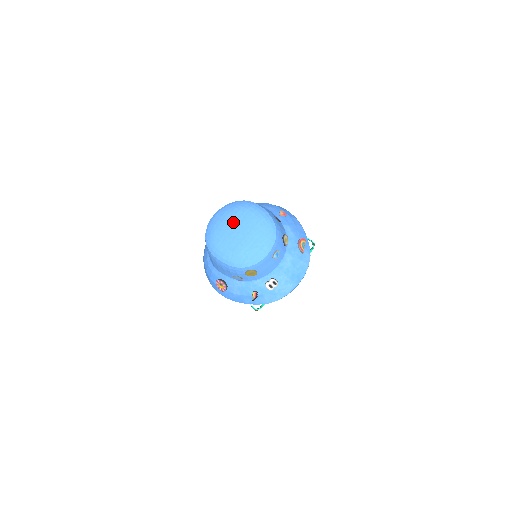
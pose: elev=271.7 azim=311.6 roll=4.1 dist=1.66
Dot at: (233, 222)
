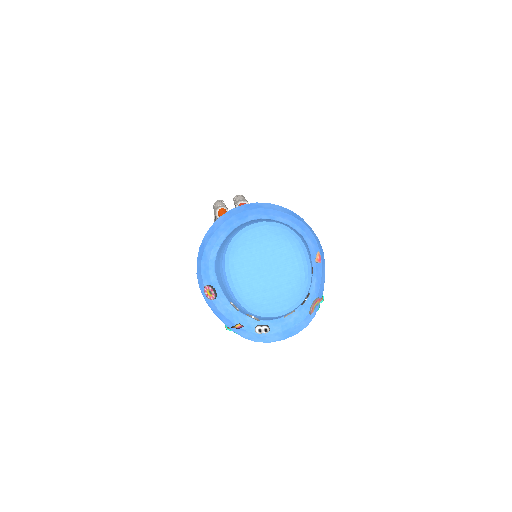
Dot at: (271, 257)
